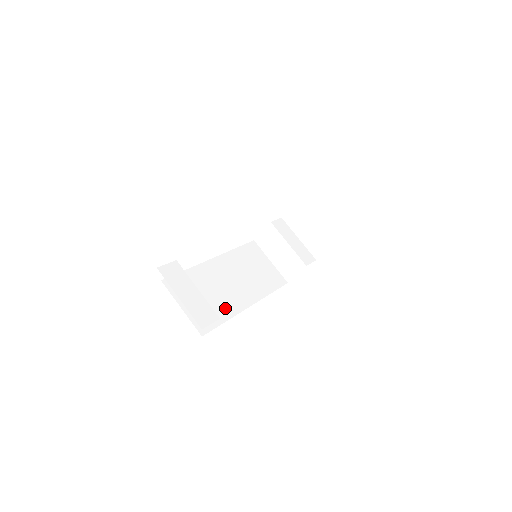
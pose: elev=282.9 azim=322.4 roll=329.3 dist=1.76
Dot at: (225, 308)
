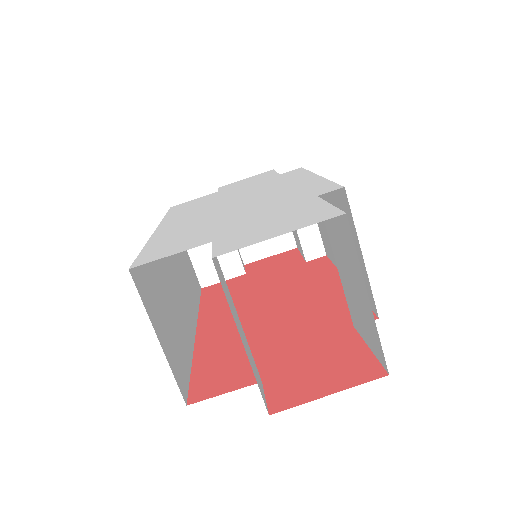
Dot at: (185, 336)
